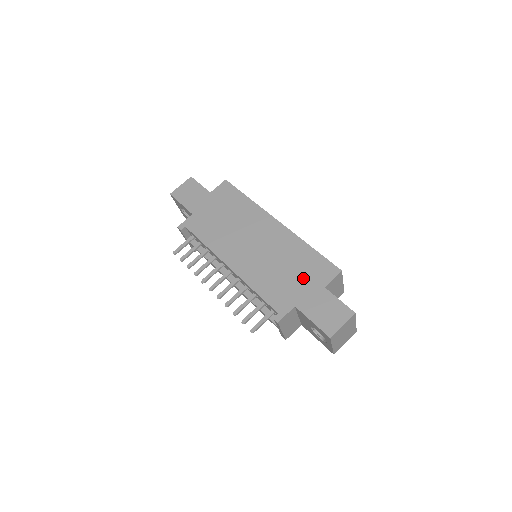
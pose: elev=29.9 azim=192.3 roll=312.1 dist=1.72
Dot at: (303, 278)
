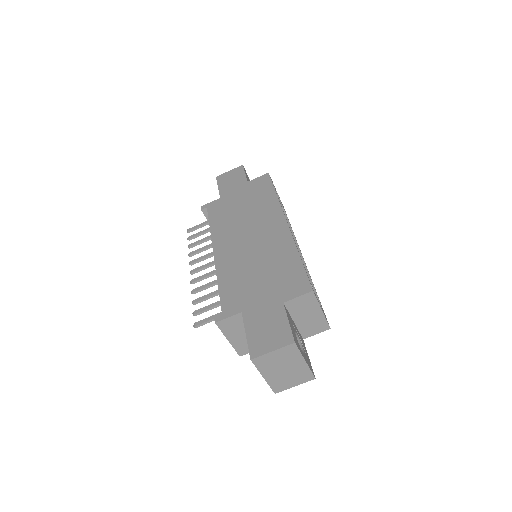
Dot at: (269, 285)
